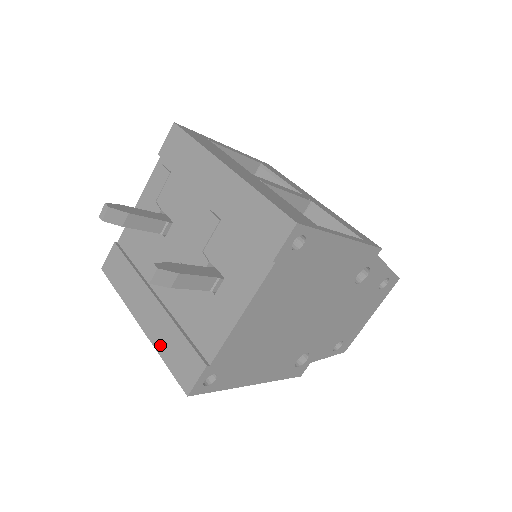
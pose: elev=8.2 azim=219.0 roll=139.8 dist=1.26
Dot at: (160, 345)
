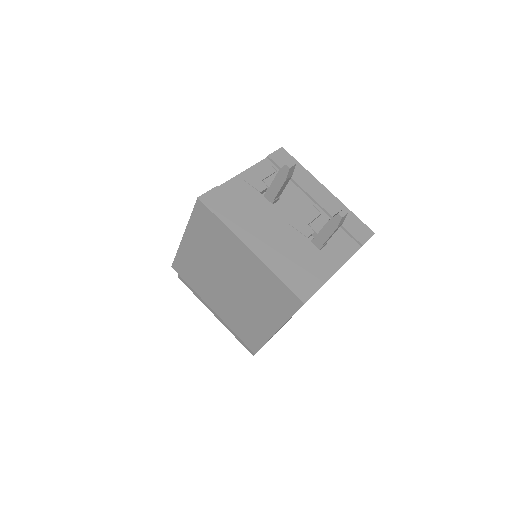
Dot at: (275, 268)
